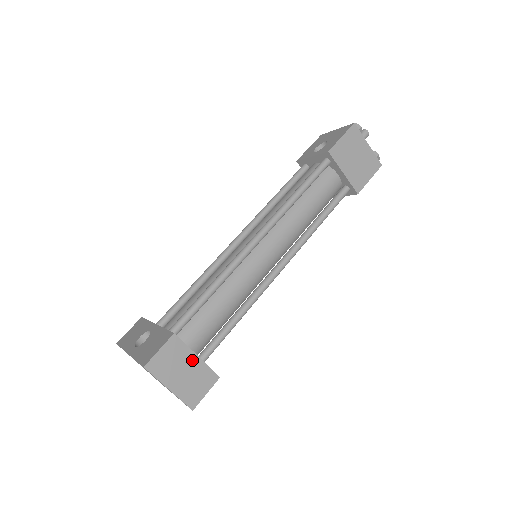
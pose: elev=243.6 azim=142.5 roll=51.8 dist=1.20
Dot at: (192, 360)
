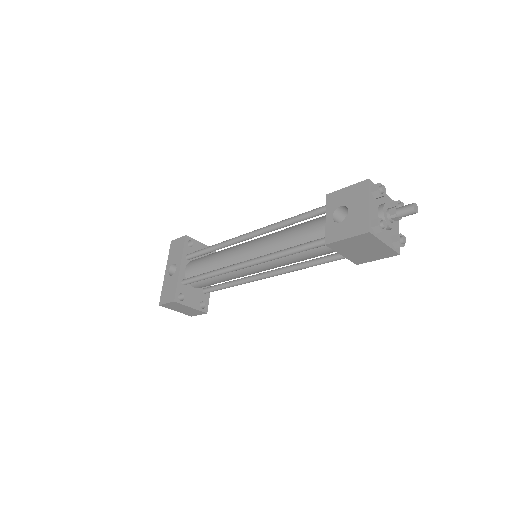
Dot at: (188, 308)
